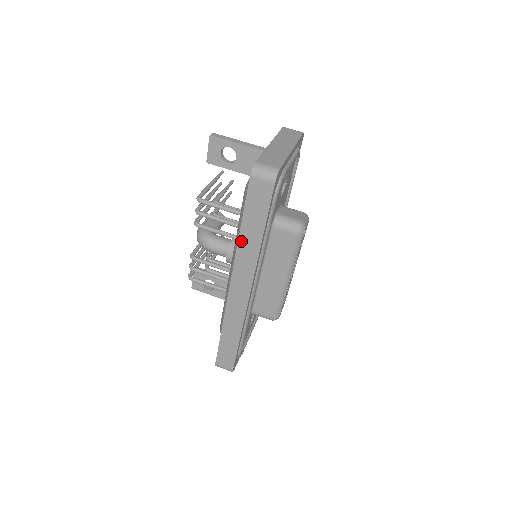
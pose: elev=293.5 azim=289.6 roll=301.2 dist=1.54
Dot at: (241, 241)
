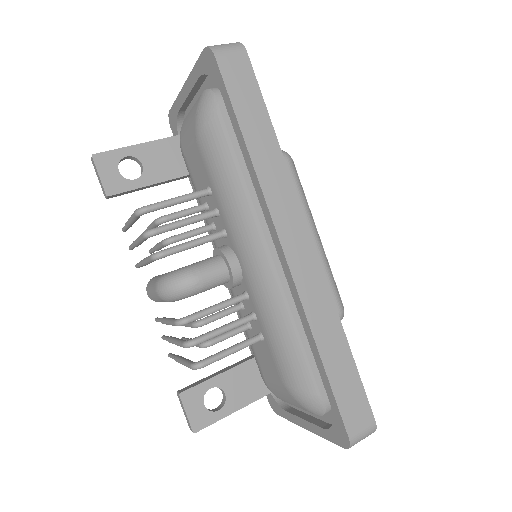
Dot at: (256, 161)
